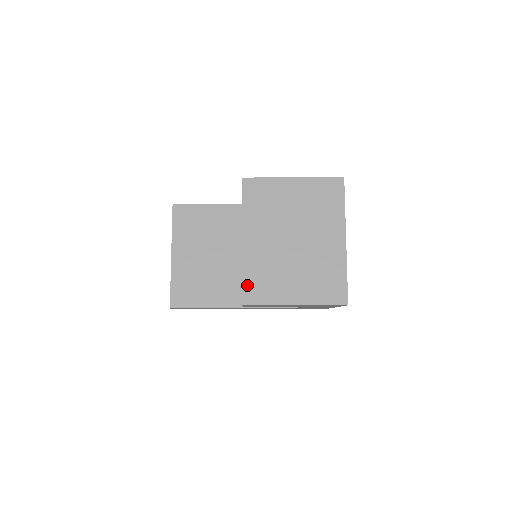
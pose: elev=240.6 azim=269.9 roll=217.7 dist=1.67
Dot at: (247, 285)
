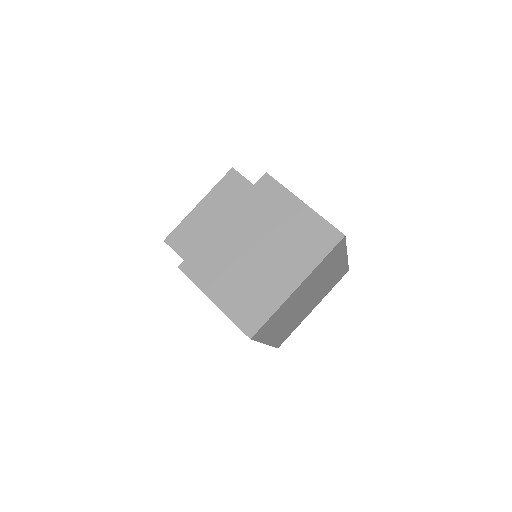
Dot at: (194, 255)
